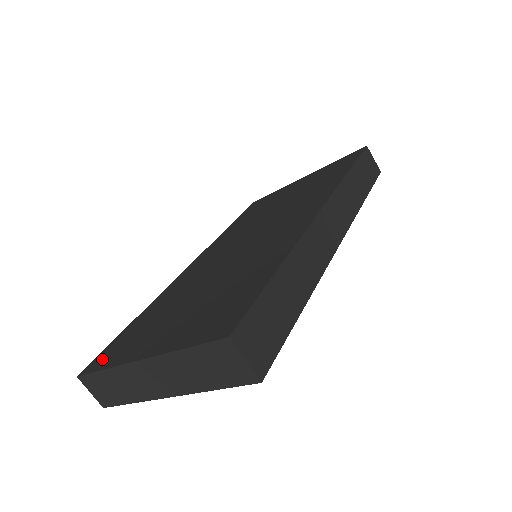
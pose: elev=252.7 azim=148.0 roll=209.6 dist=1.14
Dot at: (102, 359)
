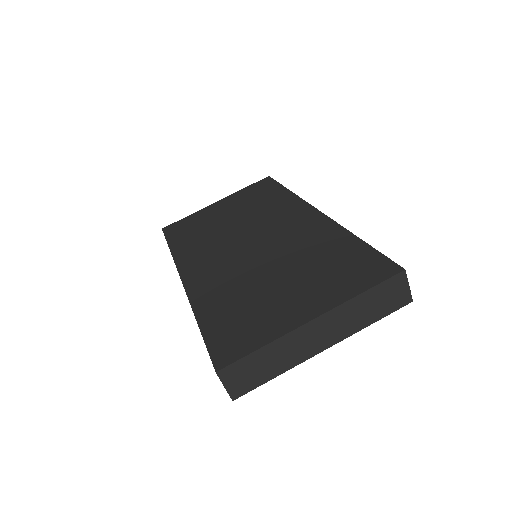
Dot at: (232, 349)
